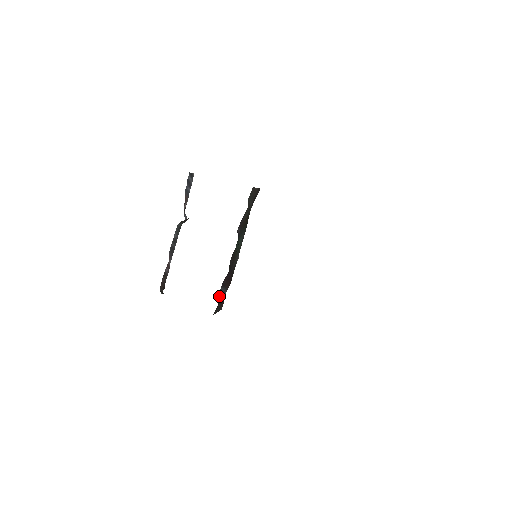
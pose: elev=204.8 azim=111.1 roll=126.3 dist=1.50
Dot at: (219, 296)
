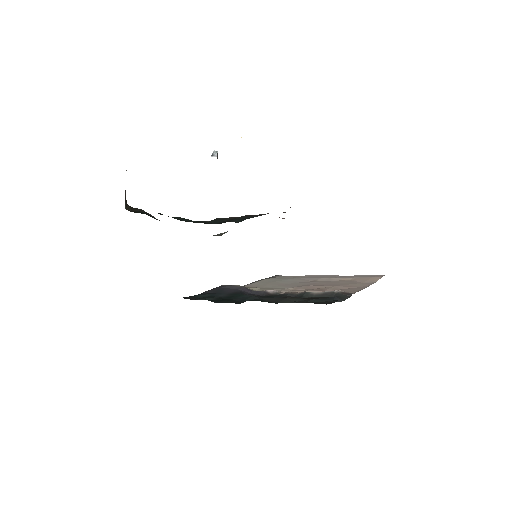
Dot at: occluded
